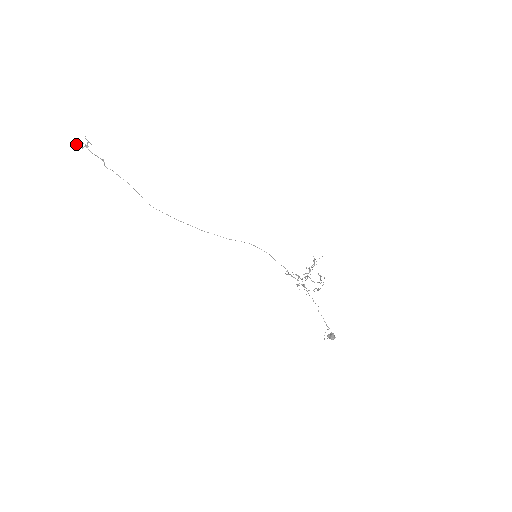
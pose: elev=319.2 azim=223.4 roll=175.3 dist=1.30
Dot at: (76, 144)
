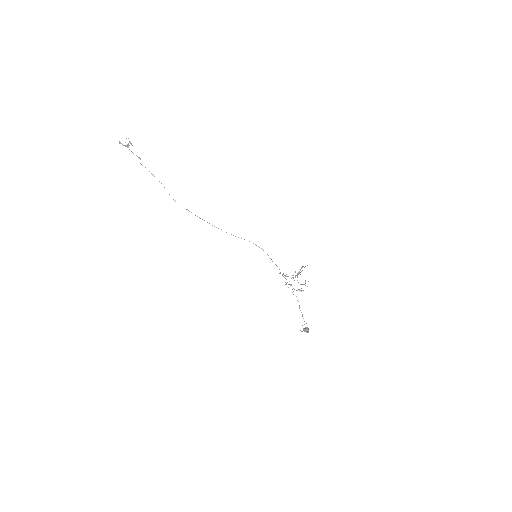
Dot at: (119, 142)
